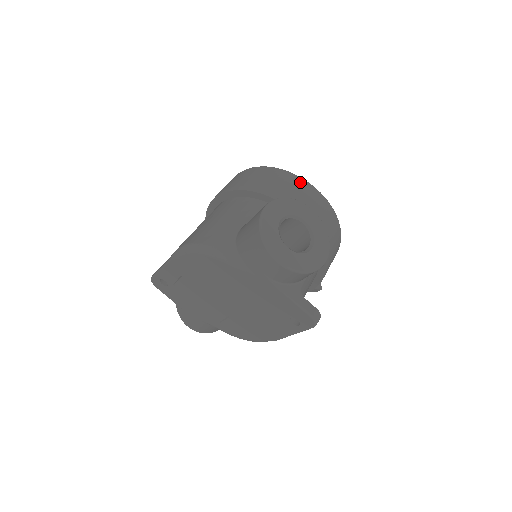
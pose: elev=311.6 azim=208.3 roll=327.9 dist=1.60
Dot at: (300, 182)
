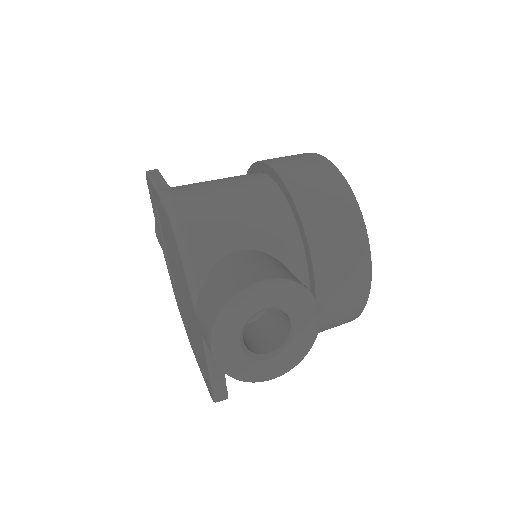
Dot at: (361, 250)
